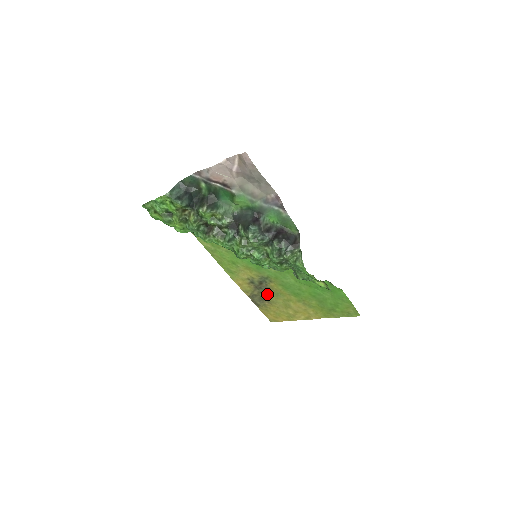
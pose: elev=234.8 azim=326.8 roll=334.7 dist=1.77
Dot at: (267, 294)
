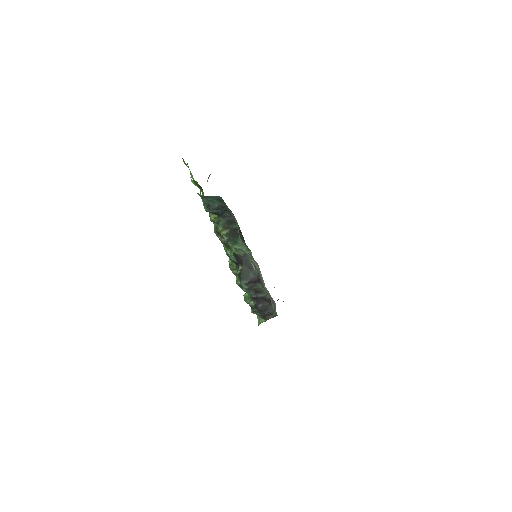
Dot at: occluded
